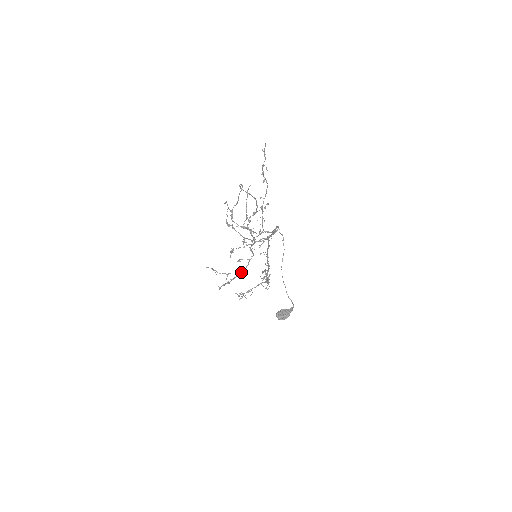
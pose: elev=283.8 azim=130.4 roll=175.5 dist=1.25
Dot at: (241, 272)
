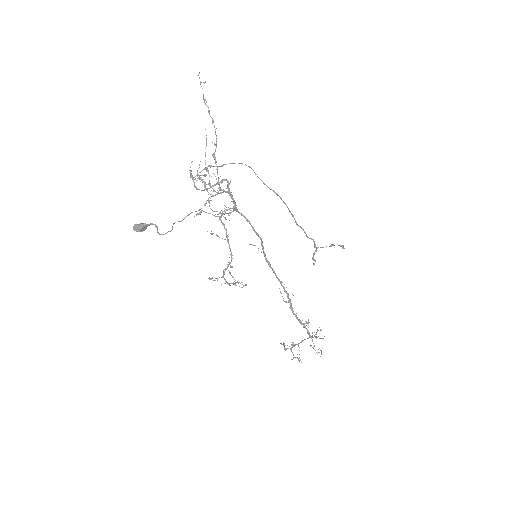
Dot at: (229, 263)
